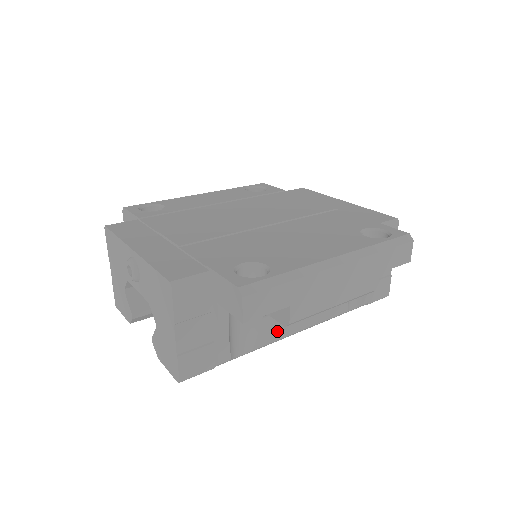
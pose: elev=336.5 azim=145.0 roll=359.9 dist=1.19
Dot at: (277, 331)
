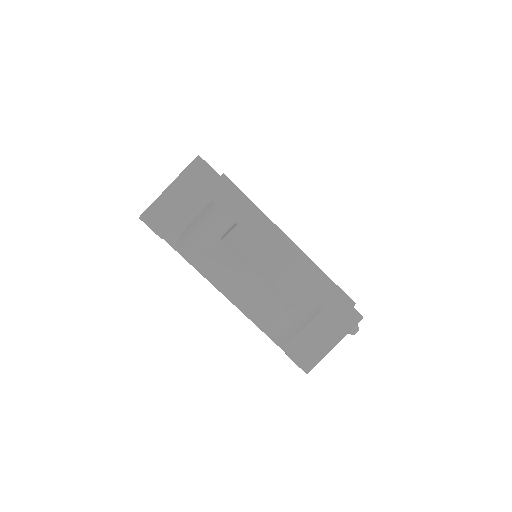
Dot at: (216, 267)
